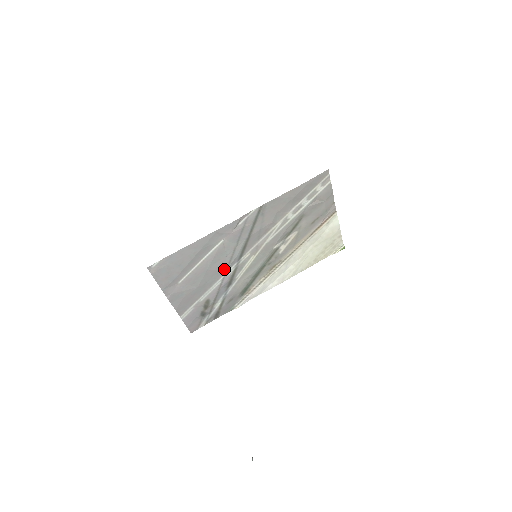
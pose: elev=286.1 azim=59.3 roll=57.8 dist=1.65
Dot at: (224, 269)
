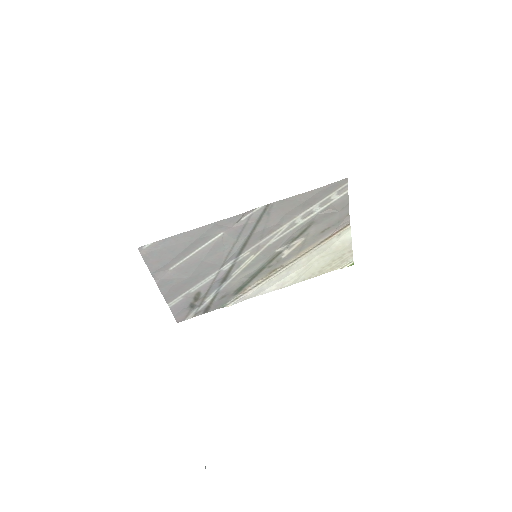
Dot at: (220, 263)
